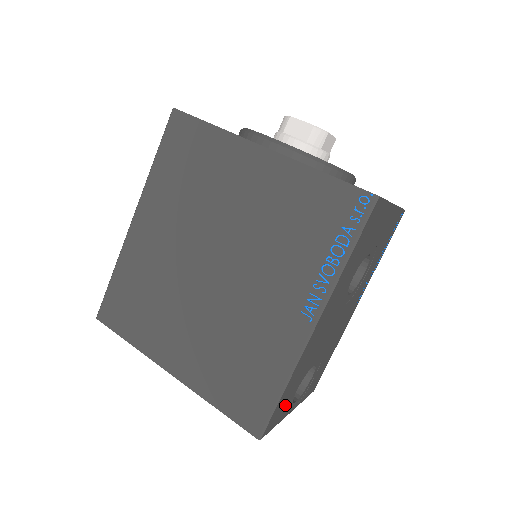
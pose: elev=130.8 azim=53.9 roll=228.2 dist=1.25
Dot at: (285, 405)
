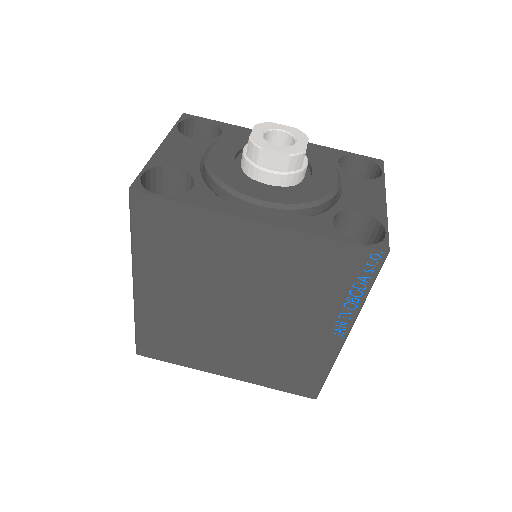
Dot at: occluded
